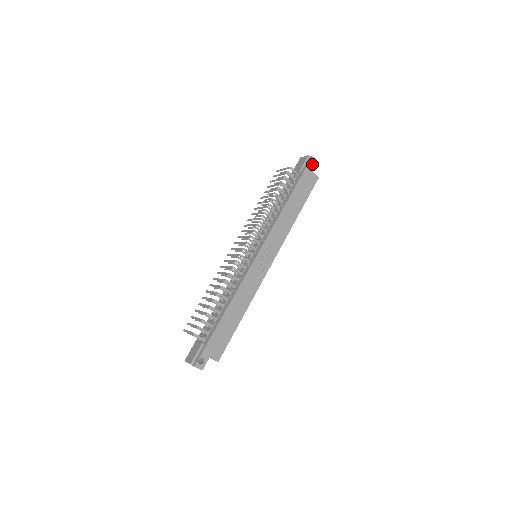
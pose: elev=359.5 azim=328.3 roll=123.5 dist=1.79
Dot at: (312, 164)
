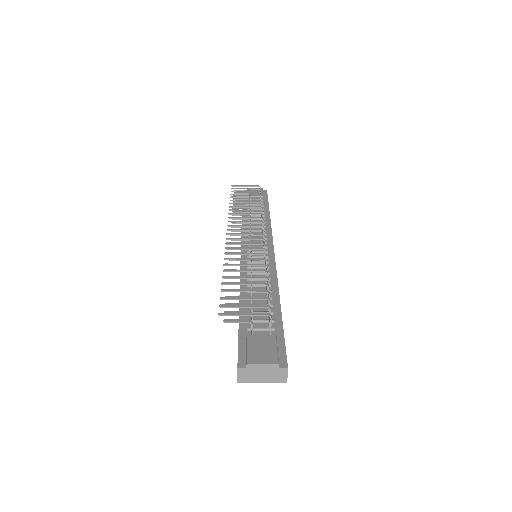
Dot at: occluded
